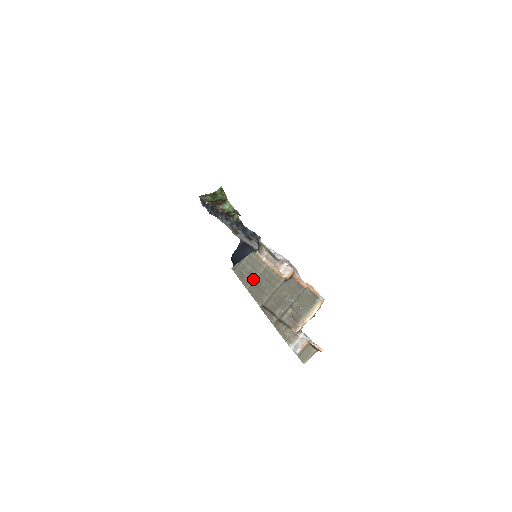
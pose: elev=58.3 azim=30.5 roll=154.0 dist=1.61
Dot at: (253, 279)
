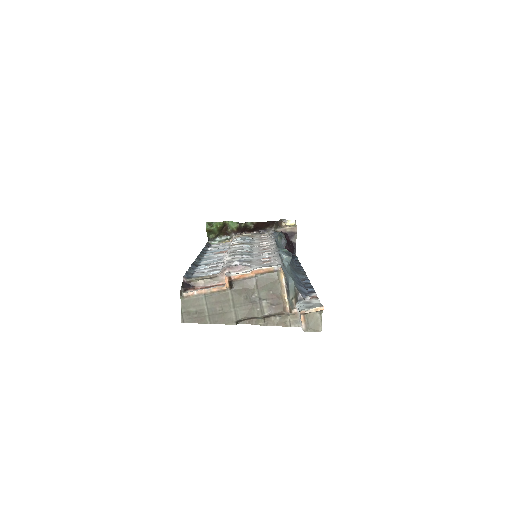
Dot at: (205, 313)
